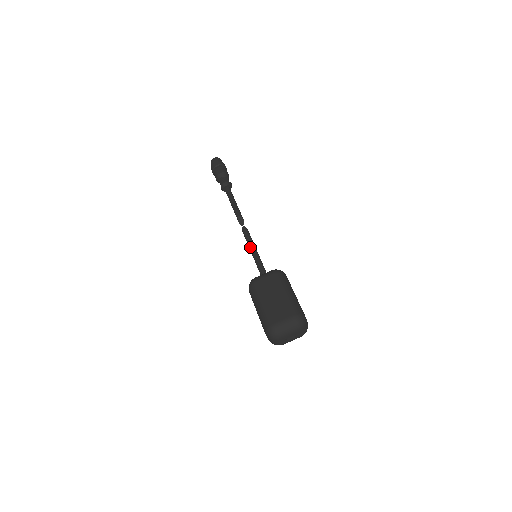
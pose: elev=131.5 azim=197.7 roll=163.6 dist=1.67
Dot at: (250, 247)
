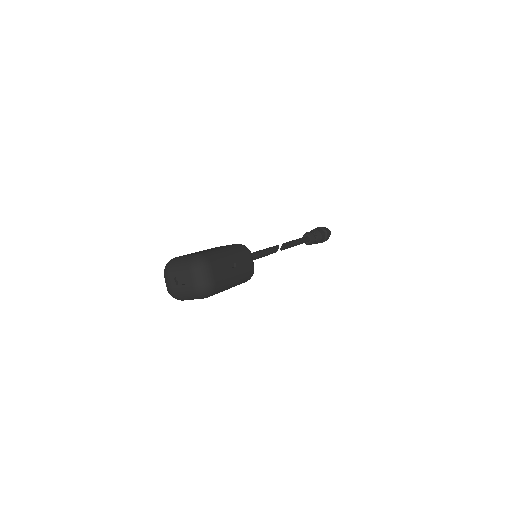
Dot at: (260, 250)
